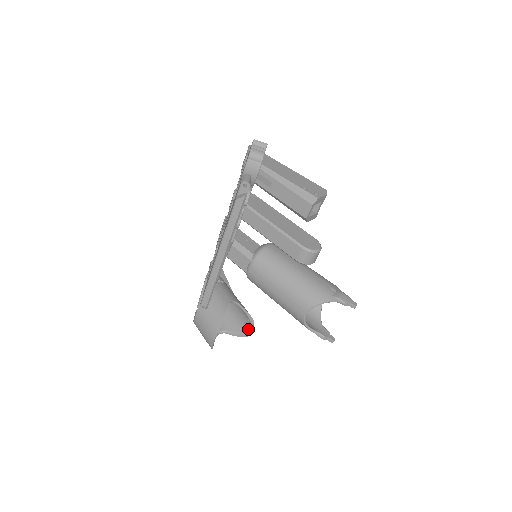
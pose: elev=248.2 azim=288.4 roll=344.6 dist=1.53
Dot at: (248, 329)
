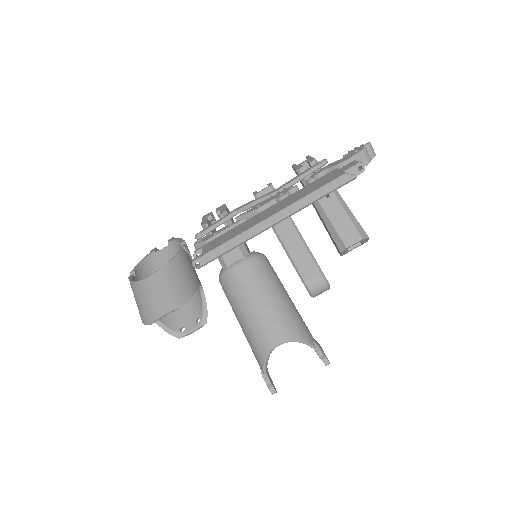
Dot at: (189, 330)
